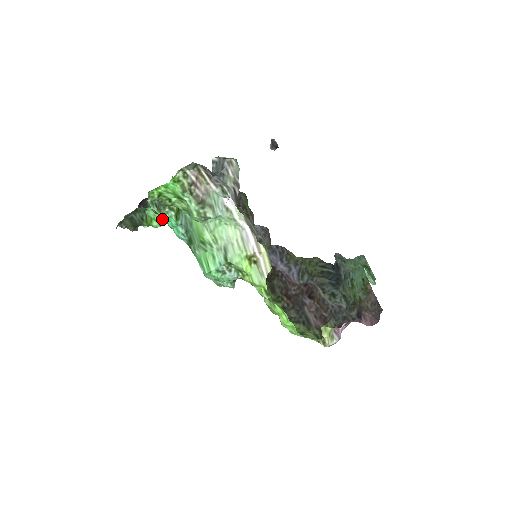
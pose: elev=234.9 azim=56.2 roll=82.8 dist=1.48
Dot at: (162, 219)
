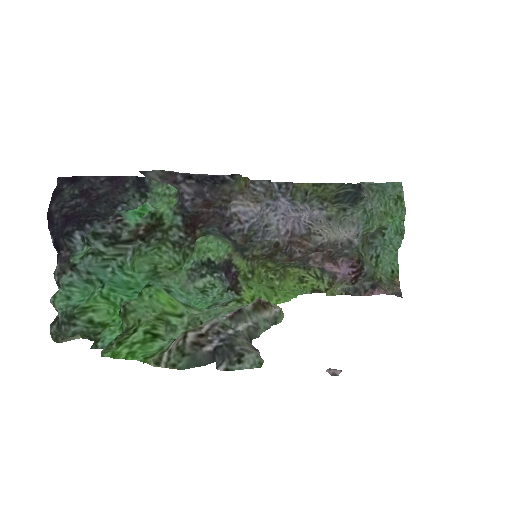
Dot at: (123, 324)
